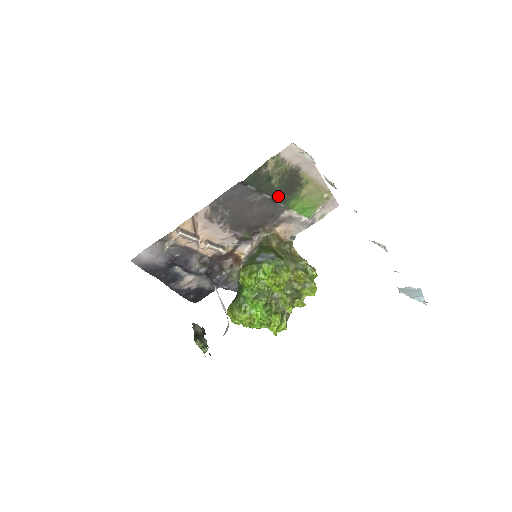
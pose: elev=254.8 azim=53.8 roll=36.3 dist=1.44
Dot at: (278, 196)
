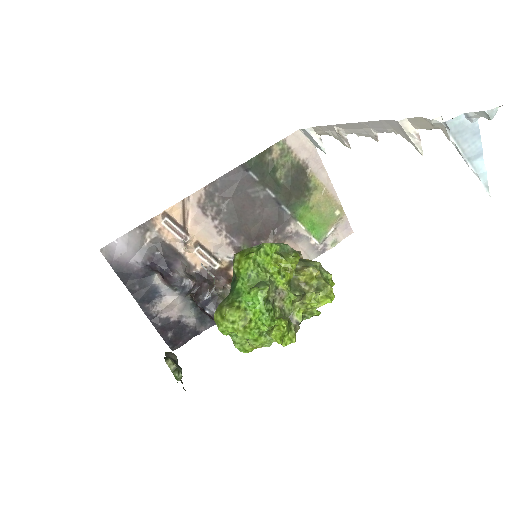
Dot at: (283, 196)
